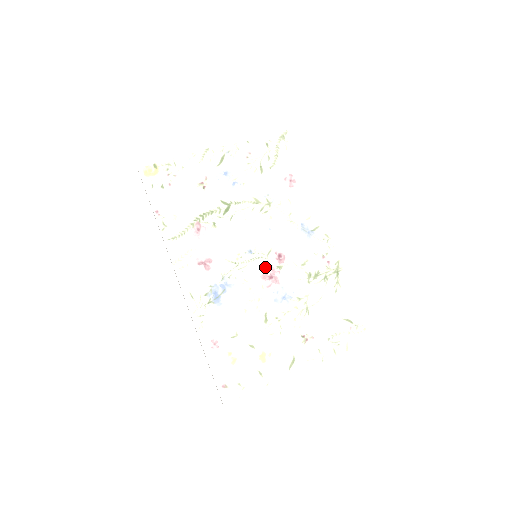
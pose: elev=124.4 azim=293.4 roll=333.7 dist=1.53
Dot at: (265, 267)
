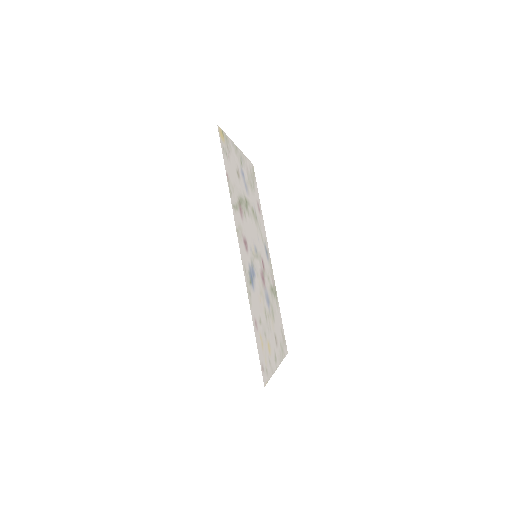
Dot at: (261, 268)
